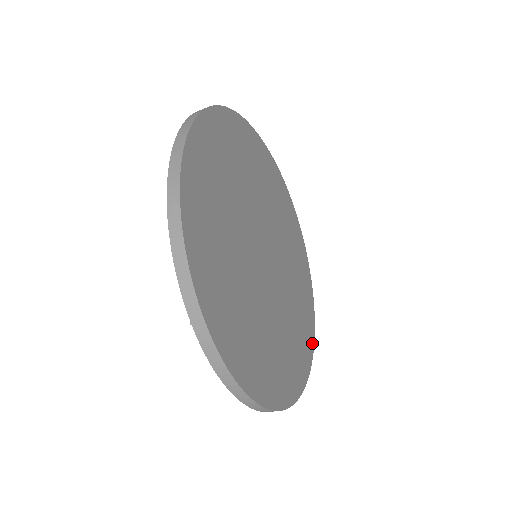
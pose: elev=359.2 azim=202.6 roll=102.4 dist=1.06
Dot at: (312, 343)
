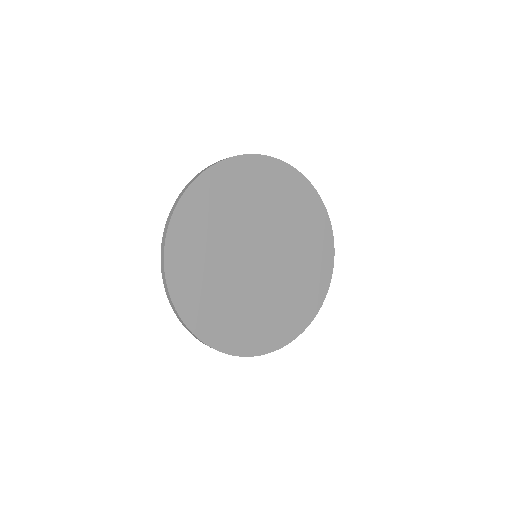
Dot at: (291, 338)
